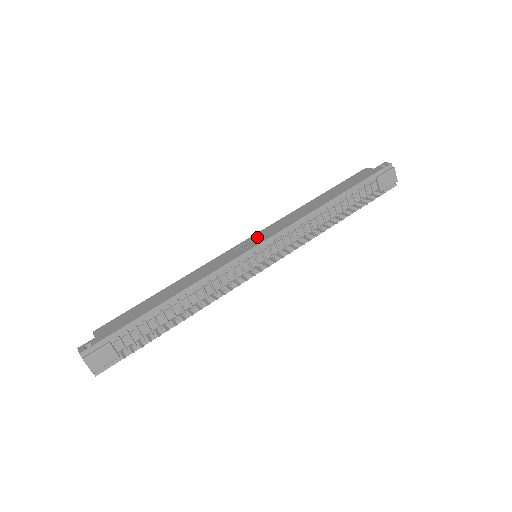
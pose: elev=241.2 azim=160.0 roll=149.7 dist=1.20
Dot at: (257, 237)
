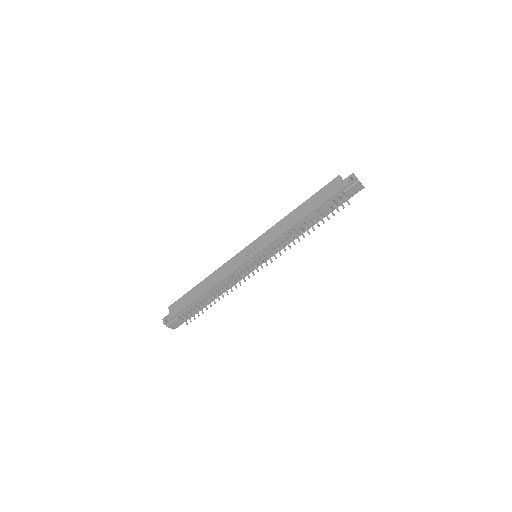
Dot at: (255, 246)
